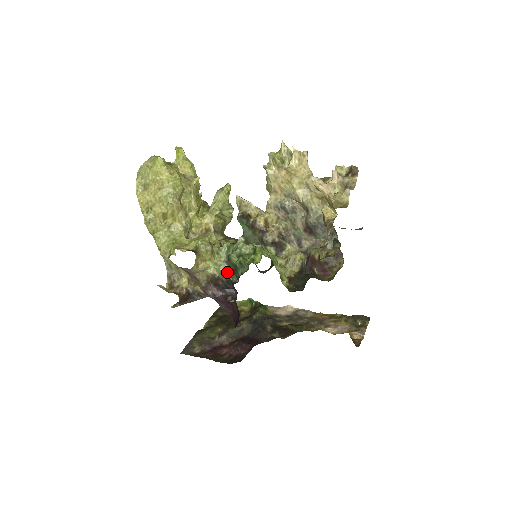
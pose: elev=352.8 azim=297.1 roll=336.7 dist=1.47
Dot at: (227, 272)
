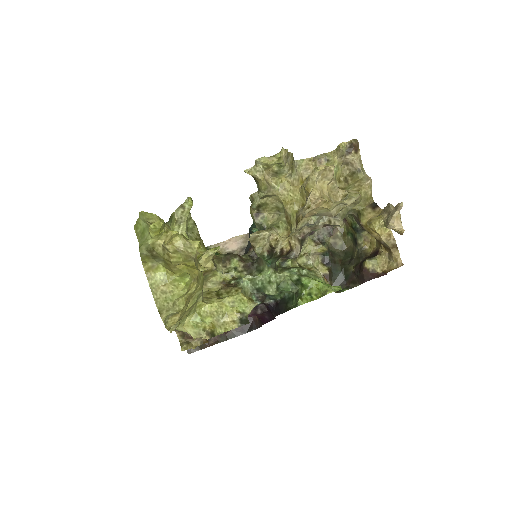
Dot at: (256, 299)
